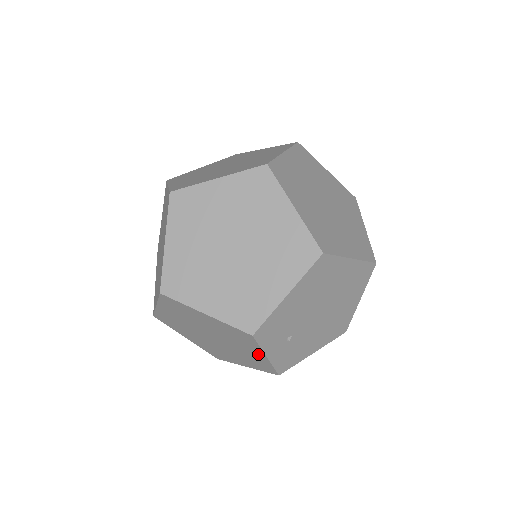
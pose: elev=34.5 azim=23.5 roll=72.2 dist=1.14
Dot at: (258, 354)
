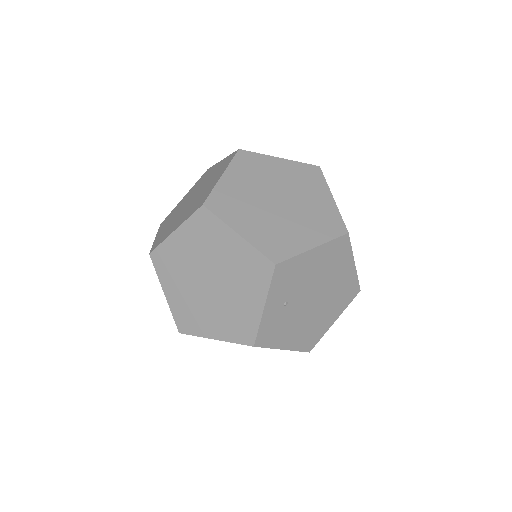
Dot at: (256, 303)
